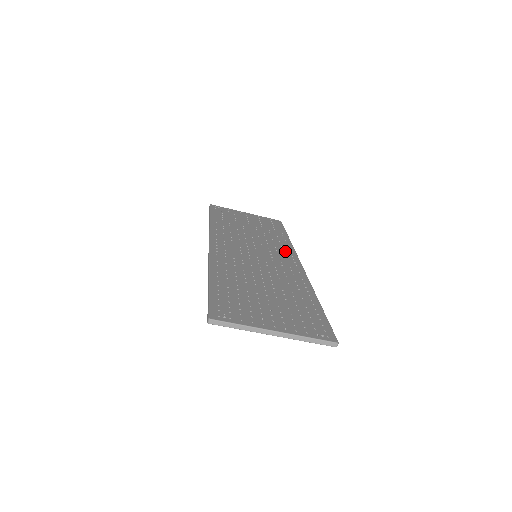
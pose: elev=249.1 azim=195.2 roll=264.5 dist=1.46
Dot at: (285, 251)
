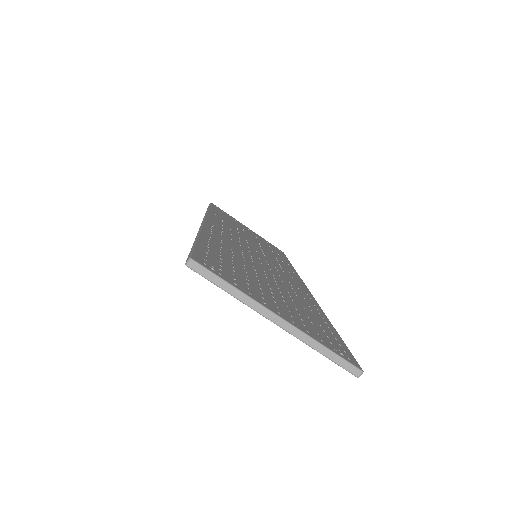
Dot at: (289, 270)
